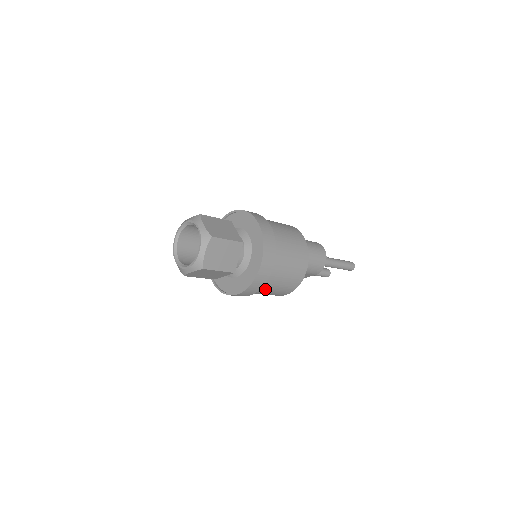
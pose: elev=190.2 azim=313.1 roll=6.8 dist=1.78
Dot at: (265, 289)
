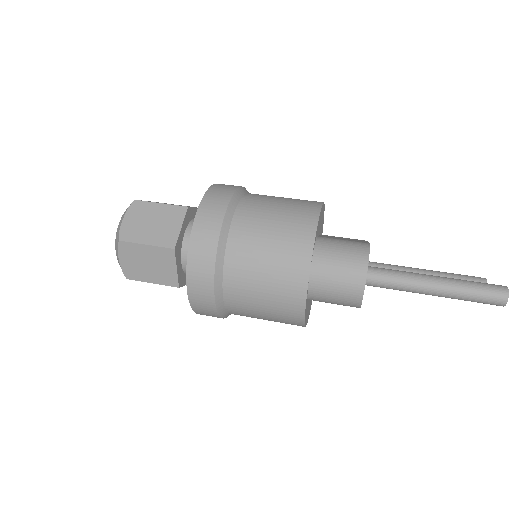
Dot at: (243, 315)
